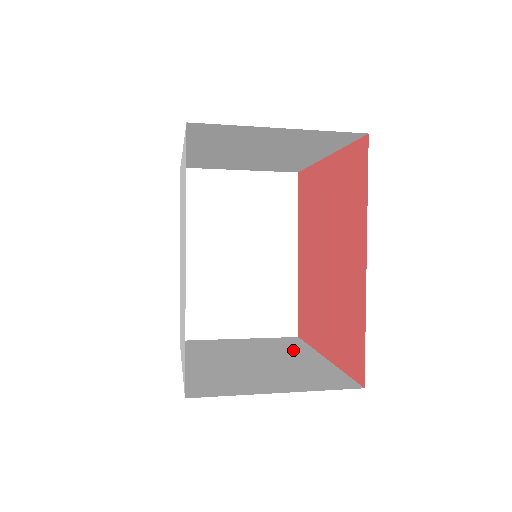
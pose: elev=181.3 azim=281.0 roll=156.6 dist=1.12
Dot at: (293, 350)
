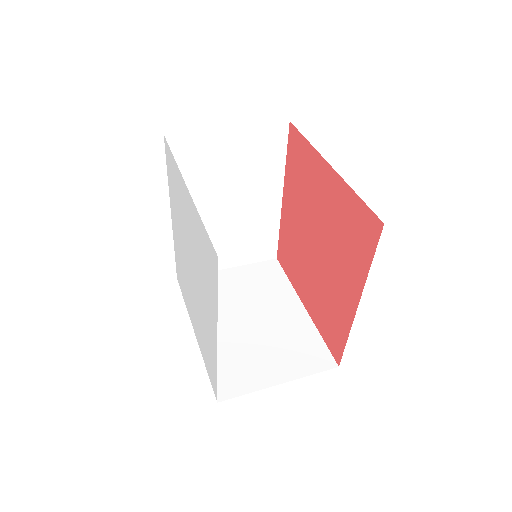
Dot at: (277, 293)
